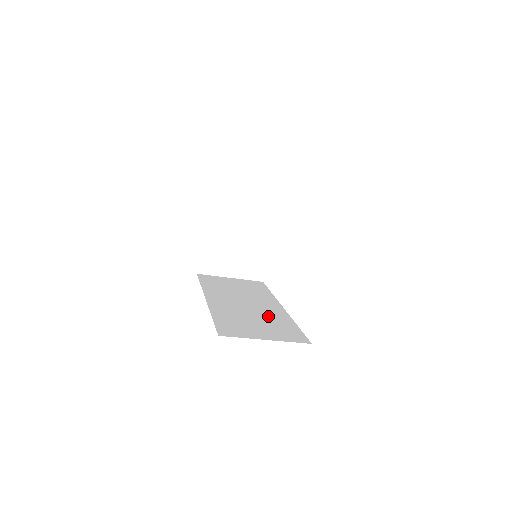
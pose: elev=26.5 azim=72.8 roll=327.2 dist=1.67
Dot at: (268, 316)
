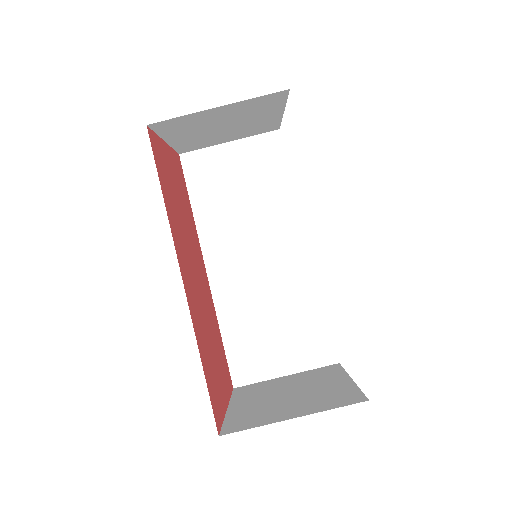
Dot at: occluded
